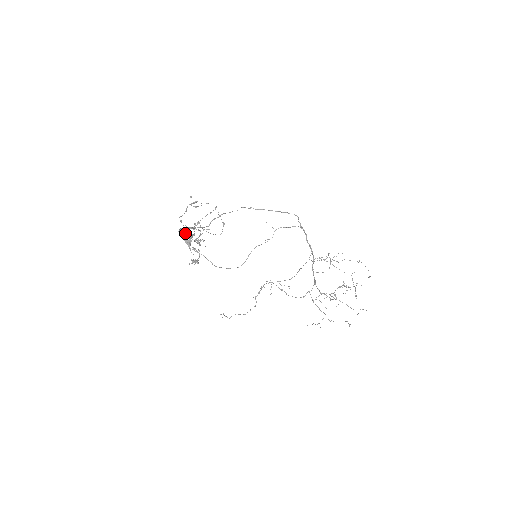
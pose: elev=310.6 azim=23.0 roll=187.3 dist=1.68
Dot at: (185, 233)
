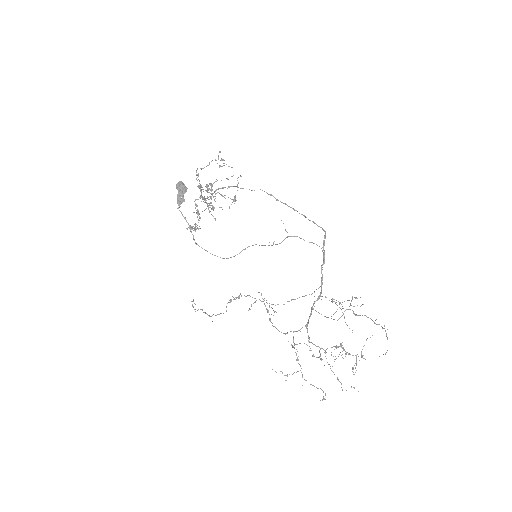
Dot at: (182, 189)
